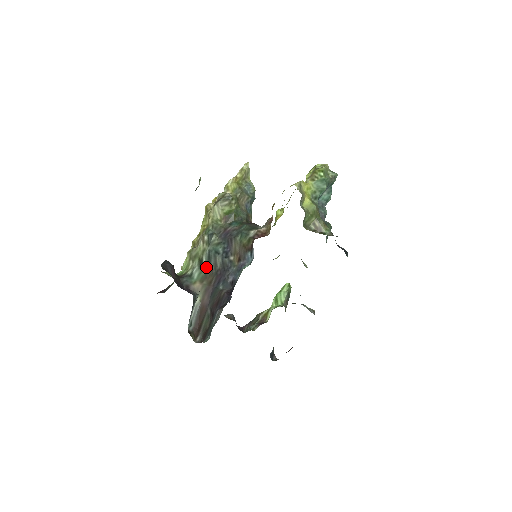
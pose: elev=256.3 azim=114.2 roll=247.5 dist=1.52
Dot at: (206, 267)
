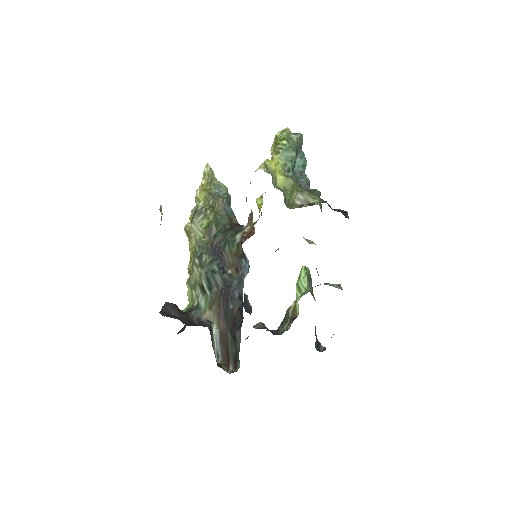
Dot at: (209, 291)
